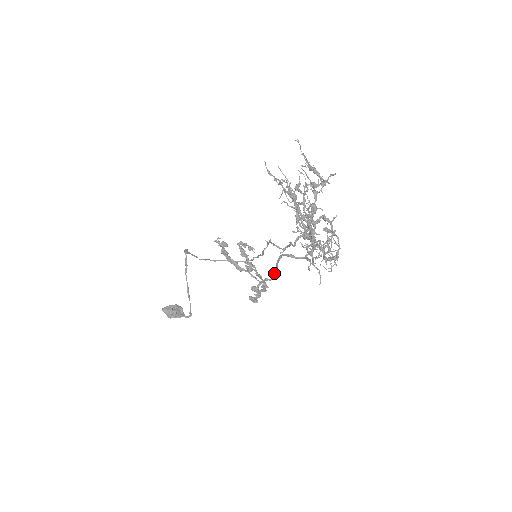
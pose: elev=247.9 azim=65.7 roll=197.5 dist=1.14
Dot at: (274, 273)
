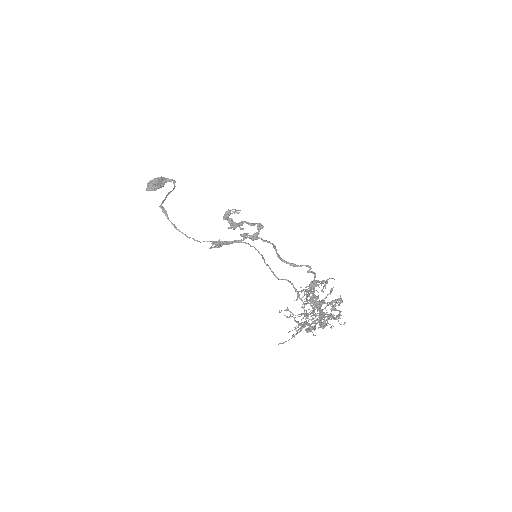
Dot at: (273, 246)
